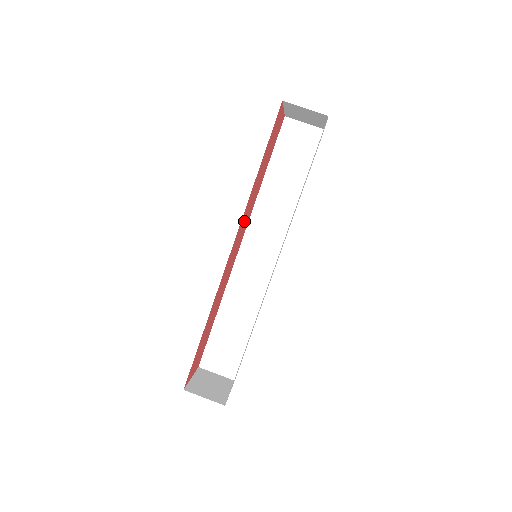
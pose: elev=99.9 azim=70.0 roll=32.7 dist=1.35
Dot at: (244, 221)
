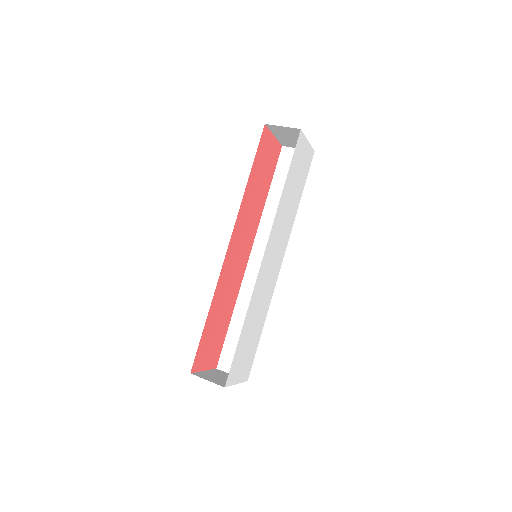
Dot at: (245, 227)
